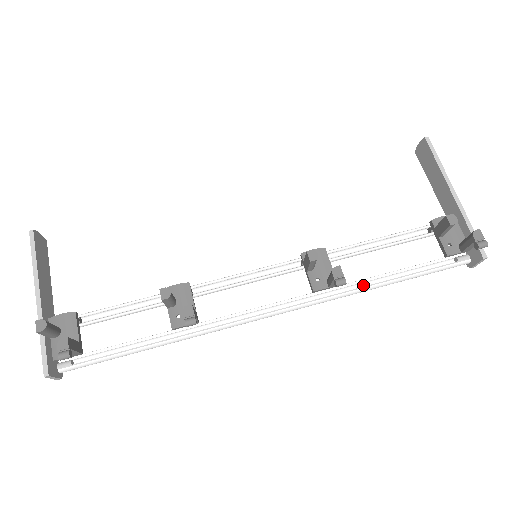
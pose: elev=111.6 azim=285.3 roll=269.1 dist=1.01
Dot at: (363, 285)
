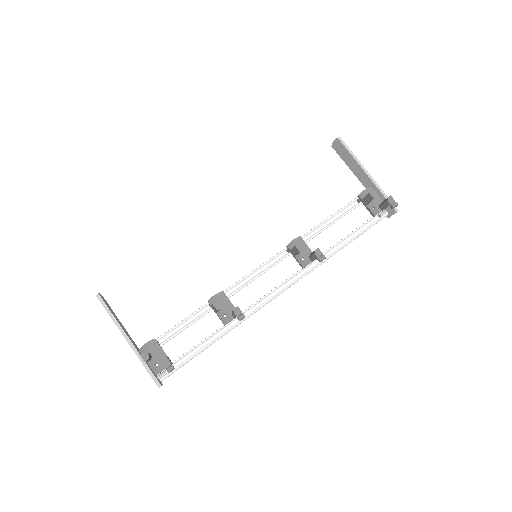
Dot at: (330, 252)
